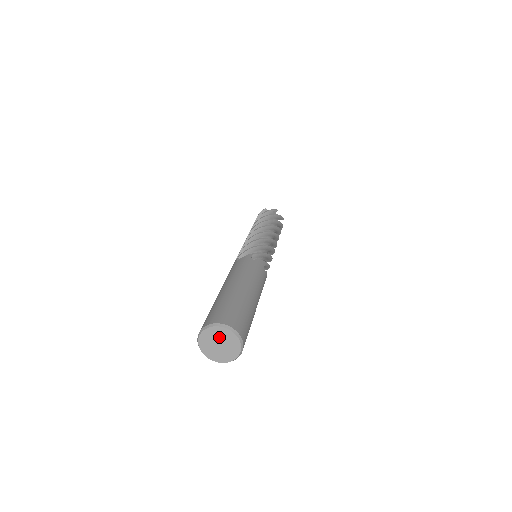
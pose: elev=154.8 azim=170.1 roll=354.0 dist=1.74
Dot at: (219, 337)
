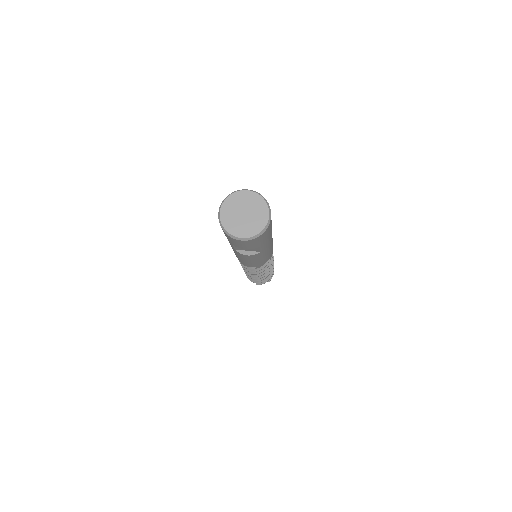
Dot at: (246, 204)
